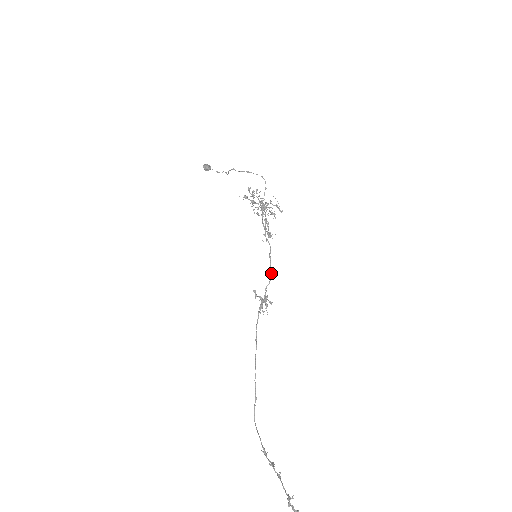
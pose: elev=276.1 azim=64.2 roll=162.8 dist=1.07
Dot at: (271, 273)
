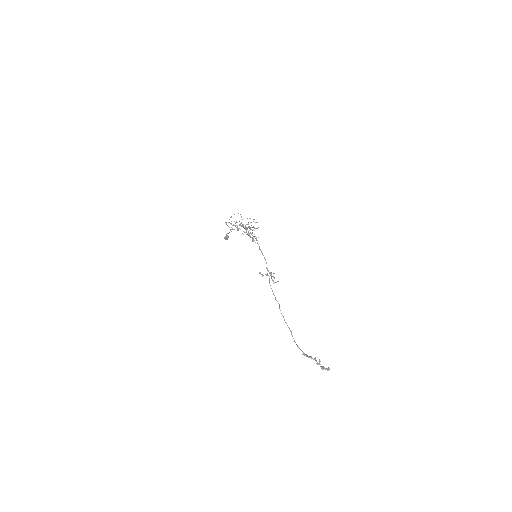
Dot at: (264, 257)
